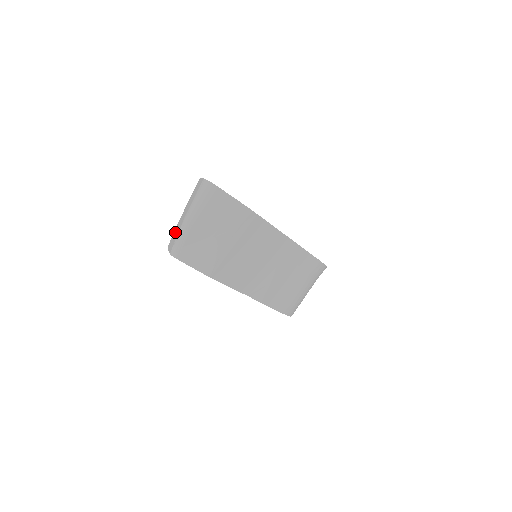
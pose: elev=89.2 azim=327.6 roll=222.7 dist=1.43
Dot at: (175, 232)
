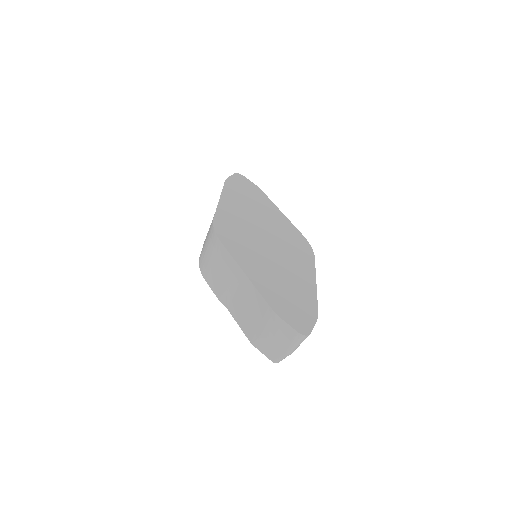
Dot at: (266, 346)
